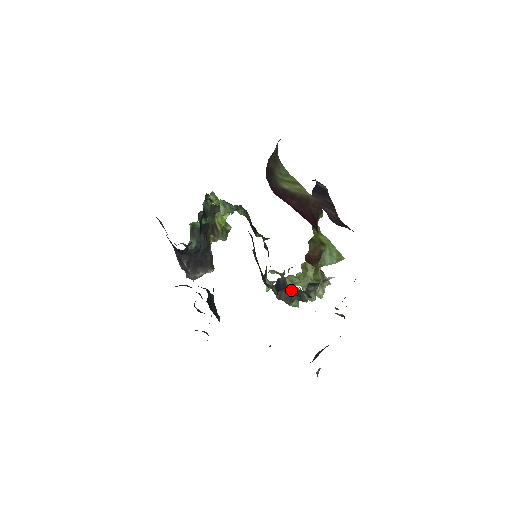
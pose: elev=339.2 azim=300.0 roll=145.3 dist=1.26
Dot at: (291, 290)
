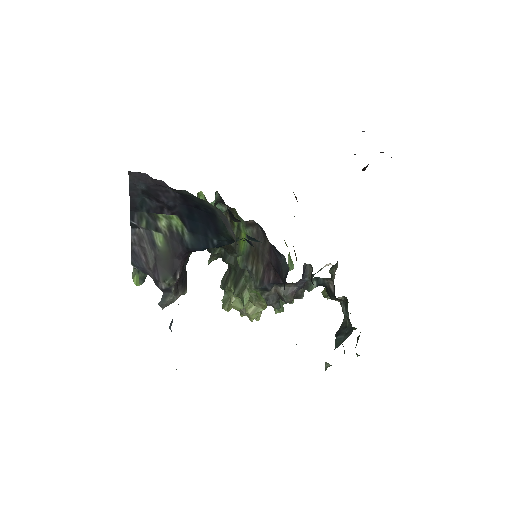
Dot at: occluded
